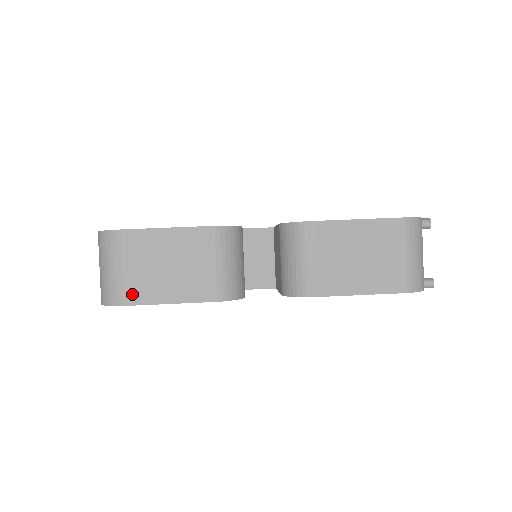
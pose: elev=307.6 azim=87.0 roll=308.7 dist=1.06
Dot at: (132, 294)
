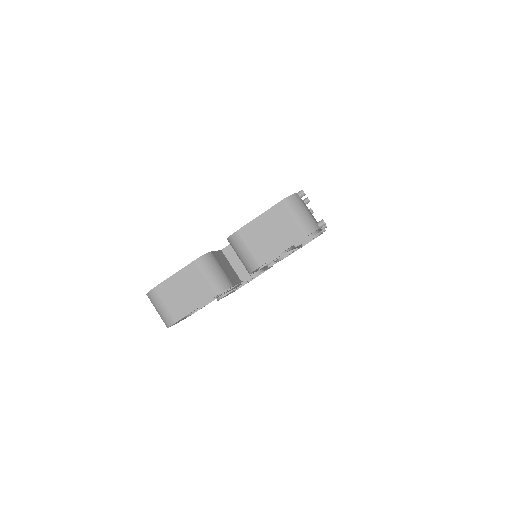
Dot at: (176, 315)
